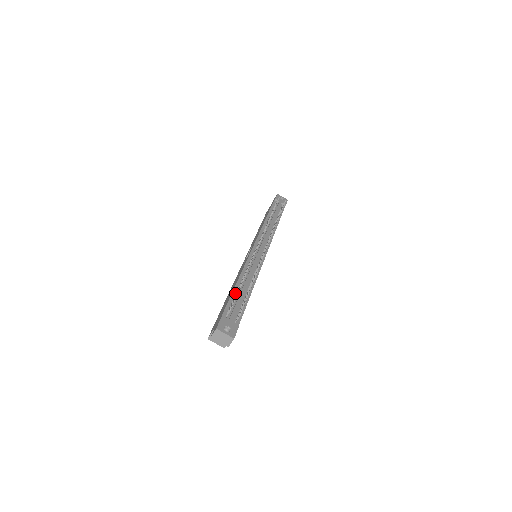
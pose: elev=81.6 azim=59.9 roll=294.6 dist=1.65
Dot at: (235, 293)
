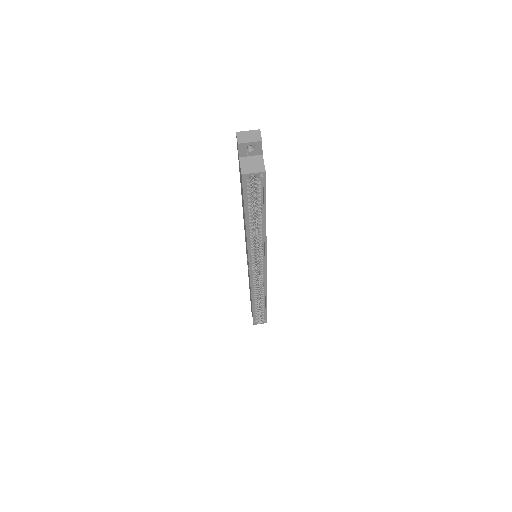
Dot at: occluded
